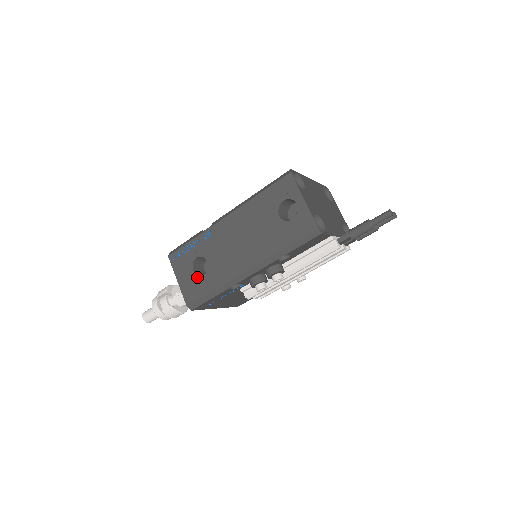
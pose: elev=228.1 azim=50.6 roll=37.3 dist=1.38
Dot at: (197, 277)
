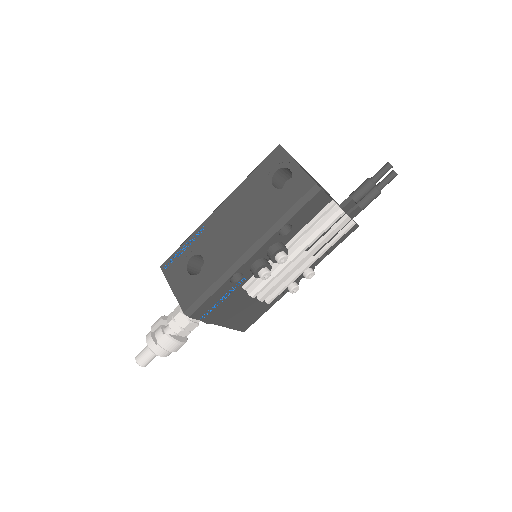
Dot at: (193, 277)
